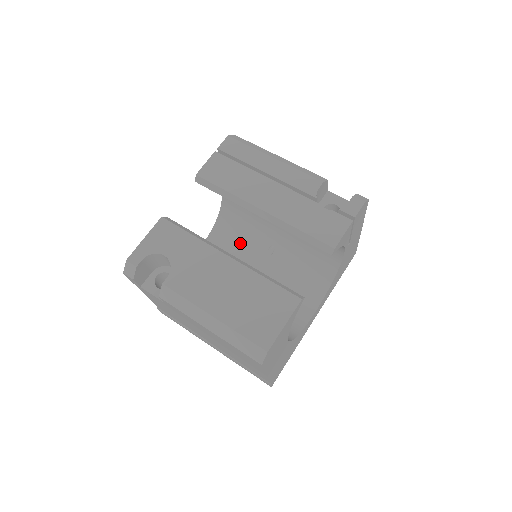
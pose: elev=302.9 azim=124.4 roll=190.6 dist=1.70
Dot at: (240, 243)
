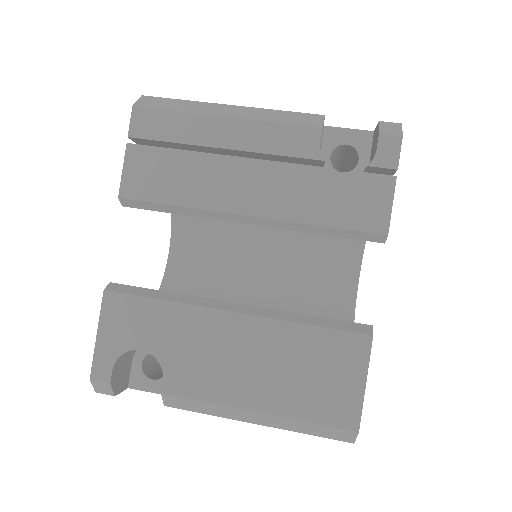
Dot at: (219, 232)
